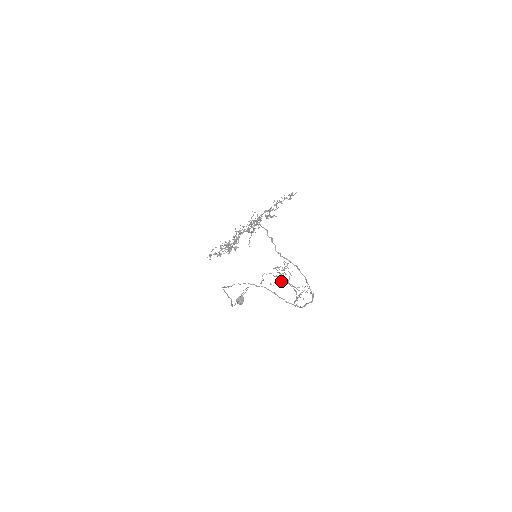
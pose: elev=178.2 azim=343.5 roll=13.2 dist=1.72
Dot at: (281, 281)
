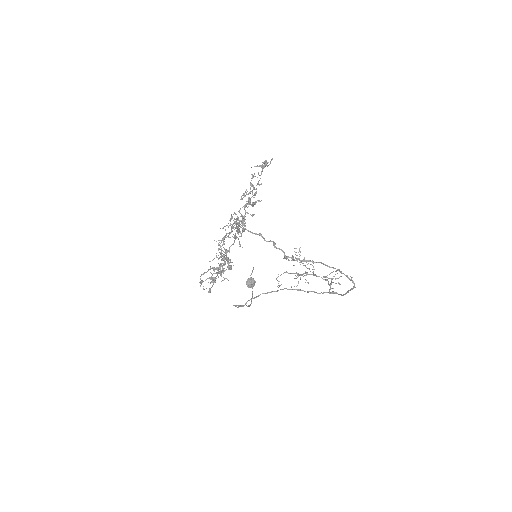
Dot at: occluded
